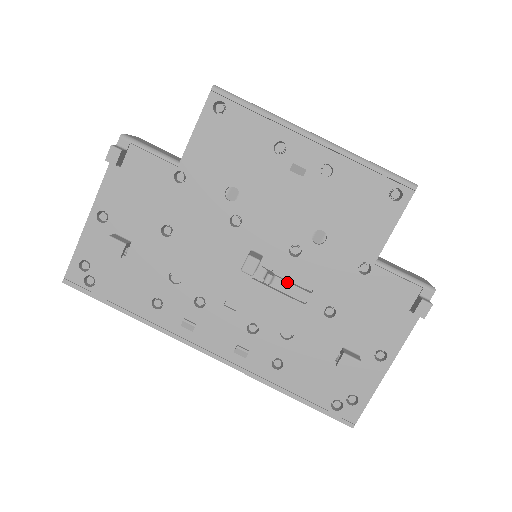
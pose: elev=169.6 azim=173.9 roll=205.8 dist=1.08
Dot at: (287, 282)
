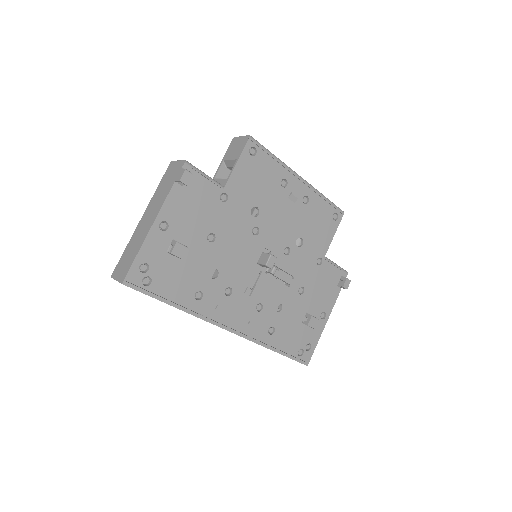
Dot at: (281, 273)
